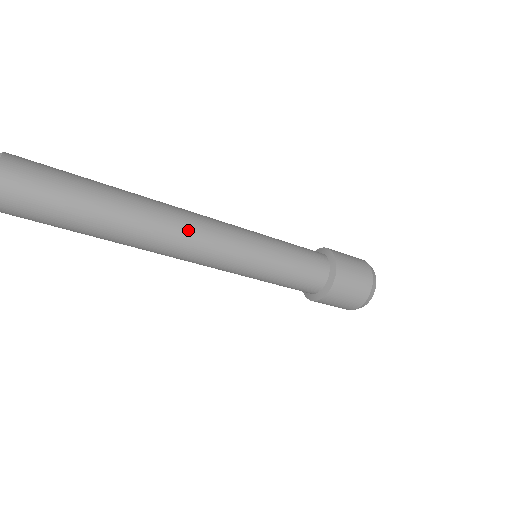
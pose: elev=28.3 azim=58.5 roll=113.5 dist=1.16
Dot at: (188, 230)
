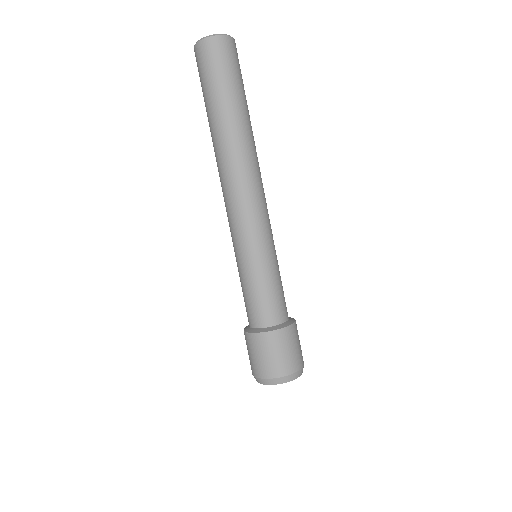
Dot at: occluded
